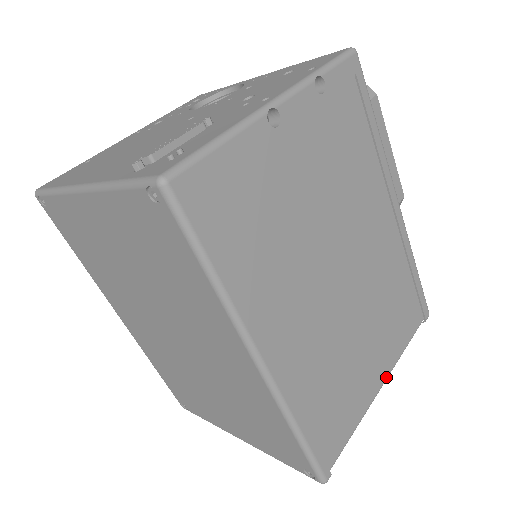
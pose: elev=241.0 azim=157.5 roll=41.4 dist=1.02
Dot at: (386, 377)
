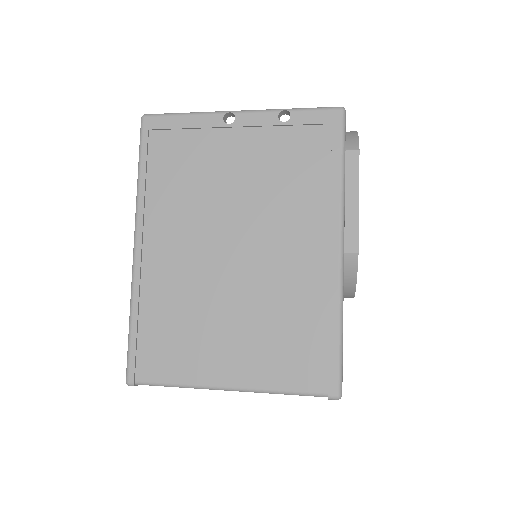
Dot at: (238, 386)
